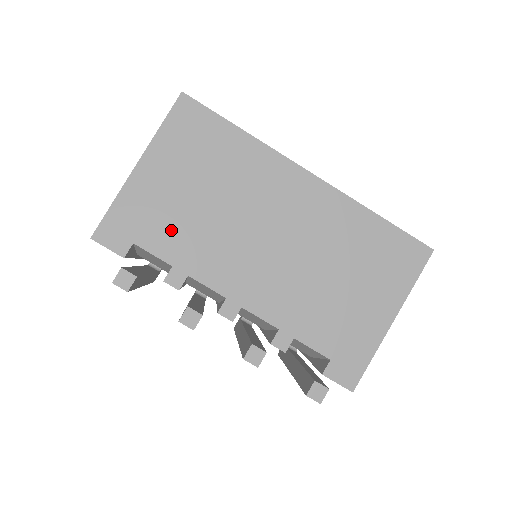
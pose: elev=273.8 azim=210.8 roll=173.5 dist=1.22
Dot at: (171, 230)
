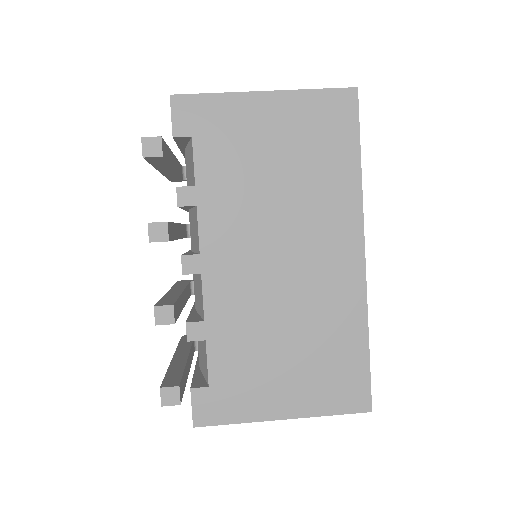
Dot at: (227, 162)
